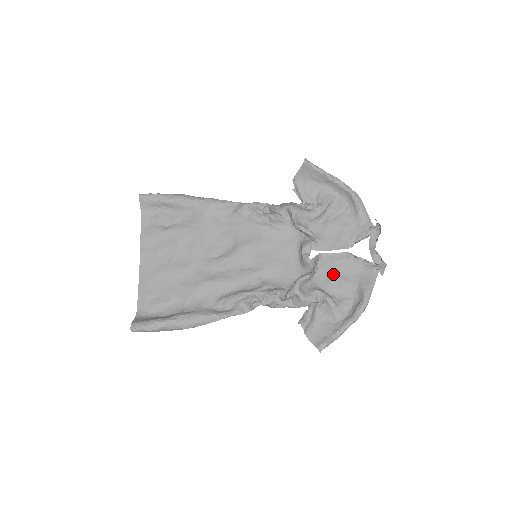
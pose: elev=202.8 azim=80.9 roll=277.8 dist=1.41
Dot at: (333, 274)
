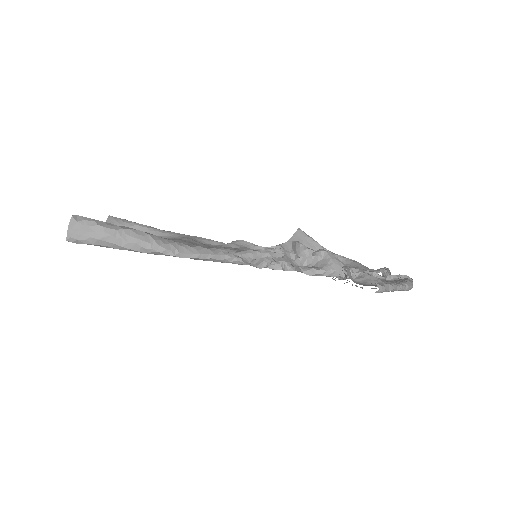
Dot at: occluded
